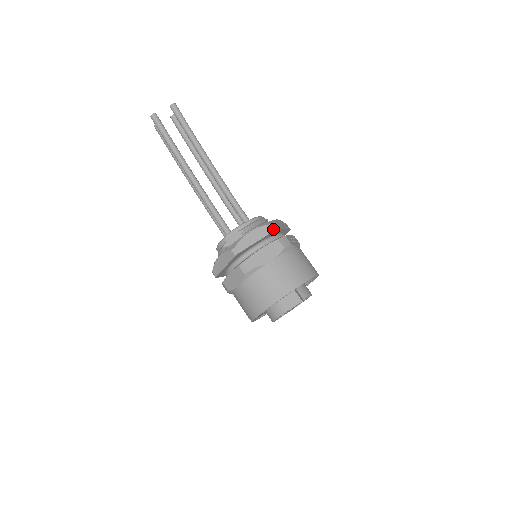
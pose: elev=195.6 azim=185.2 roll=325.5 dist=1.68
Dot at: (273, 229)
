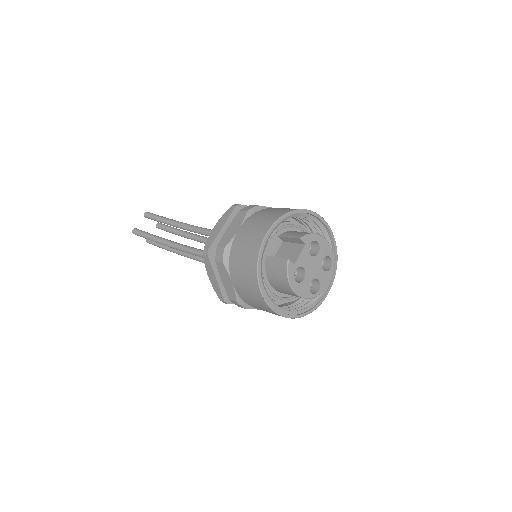
Dot at: (233, 208)
